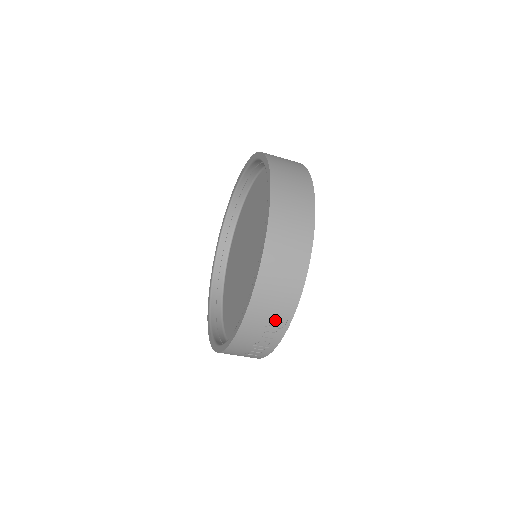
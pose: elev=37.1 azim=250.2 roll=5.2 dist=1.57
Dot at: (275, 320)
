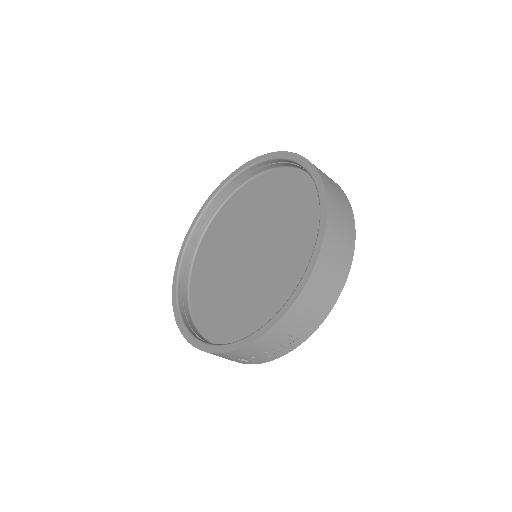
Dot at: (293, 336)
